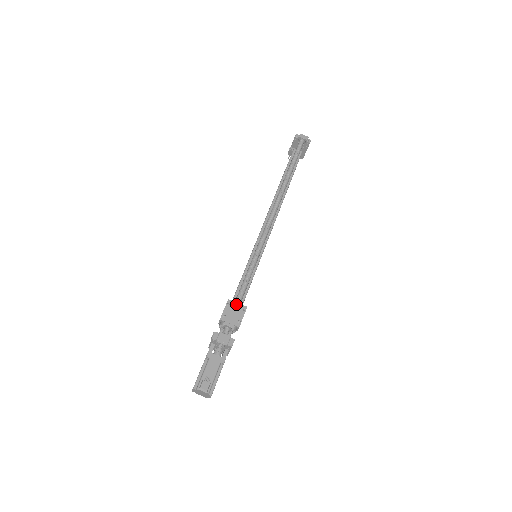
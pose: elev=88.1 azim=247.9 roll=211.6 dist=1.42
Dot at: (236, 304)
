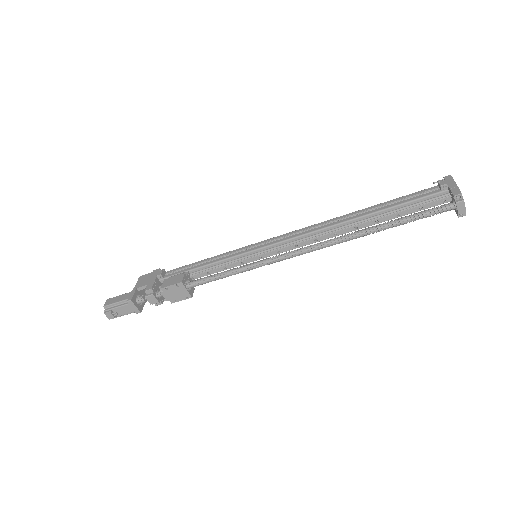
Dot at: (185, 290)
